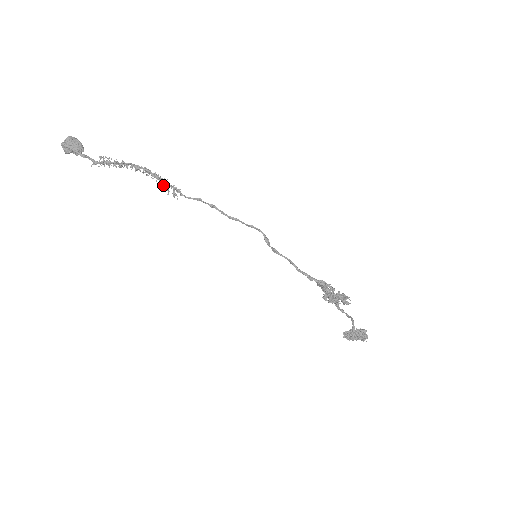
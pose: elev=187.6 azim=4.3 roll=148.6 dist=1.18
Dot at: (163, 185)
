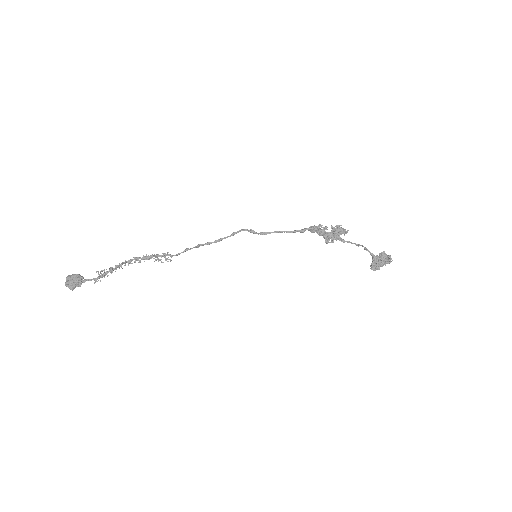
Dot at: (154, 258)
